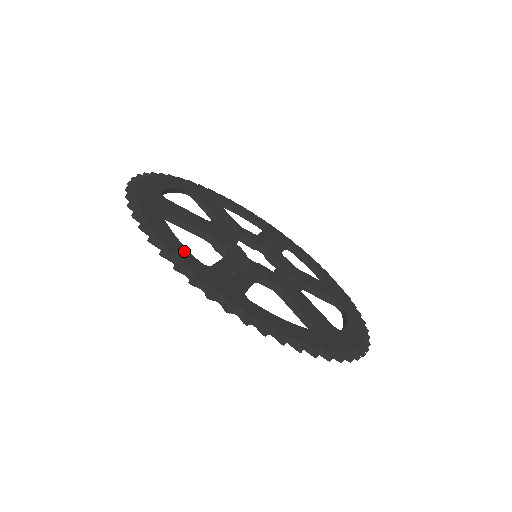
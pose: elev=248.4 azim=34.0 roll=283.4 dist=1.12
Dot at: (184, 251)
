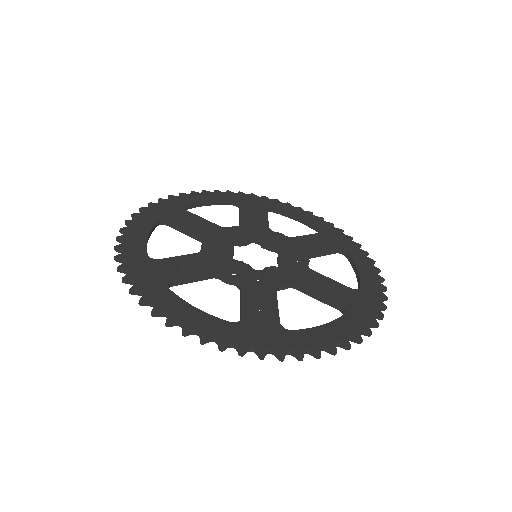
Dot at: (214, 322)
